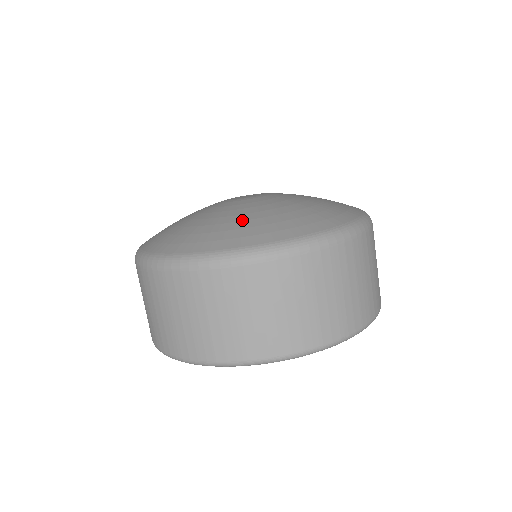
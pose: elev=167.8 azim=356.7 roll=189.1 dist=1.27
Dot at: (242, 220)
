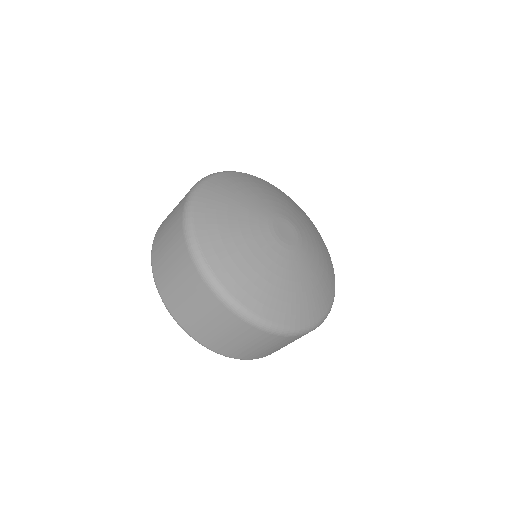
Dot at: (299, 292)
